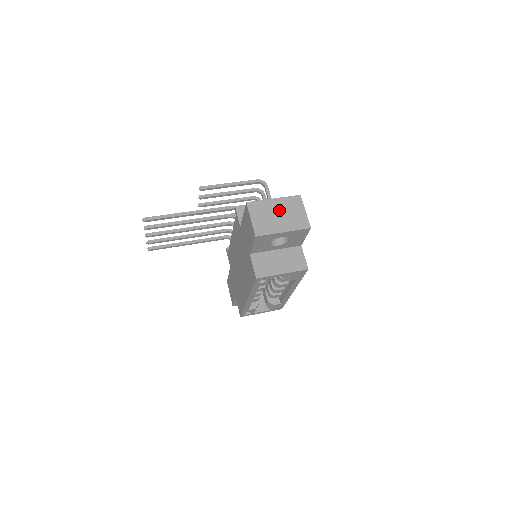
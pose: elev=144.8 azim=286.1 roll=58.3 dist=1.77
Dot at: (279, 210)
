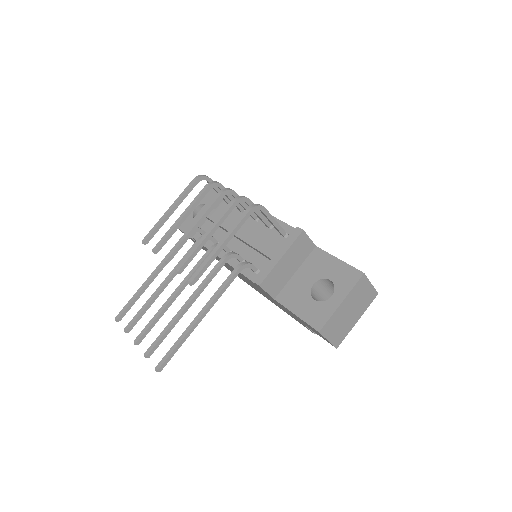
Dot at: (349, 308)
